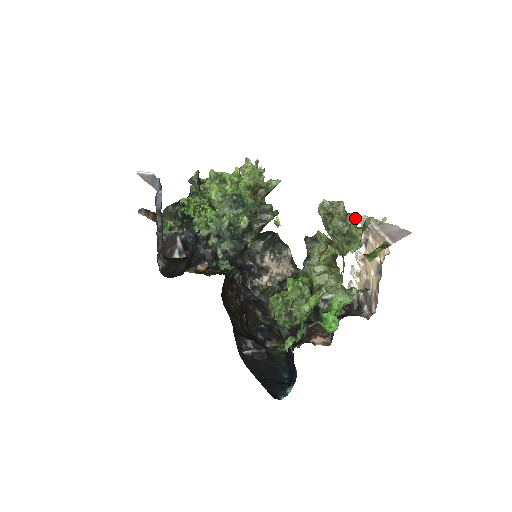
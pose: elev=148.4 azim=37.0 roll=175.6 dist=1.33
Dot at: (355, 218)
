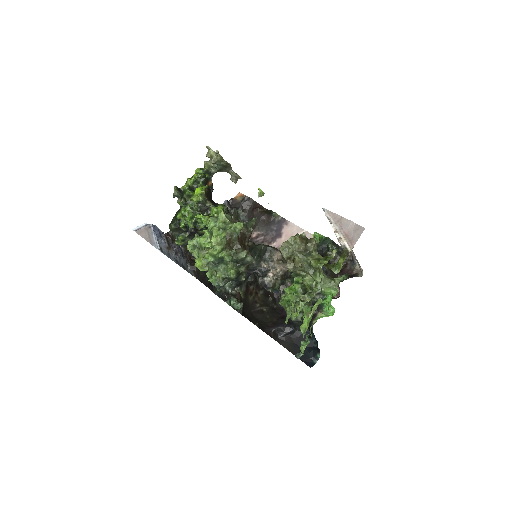
Dot at: (313, 246)
